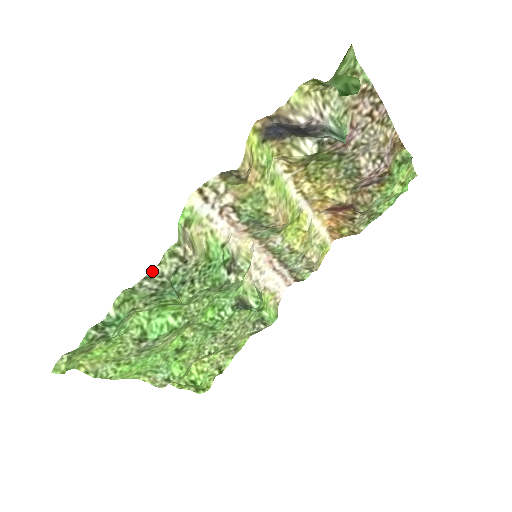
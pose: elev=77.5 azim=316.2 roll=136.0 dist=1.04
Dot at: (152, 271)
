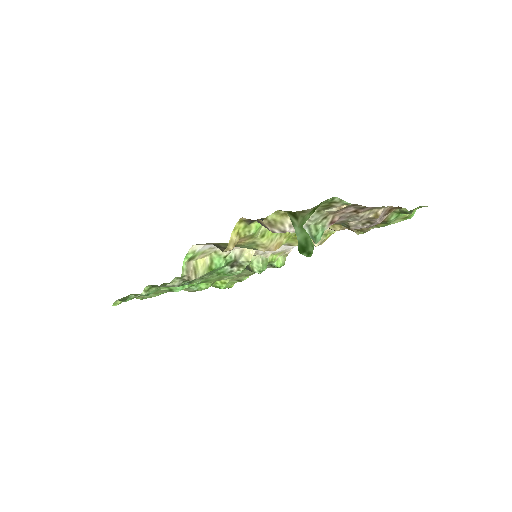
Dot at: (166, 285)
